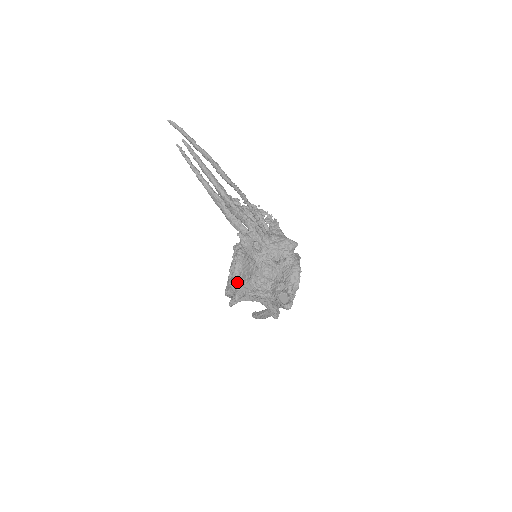
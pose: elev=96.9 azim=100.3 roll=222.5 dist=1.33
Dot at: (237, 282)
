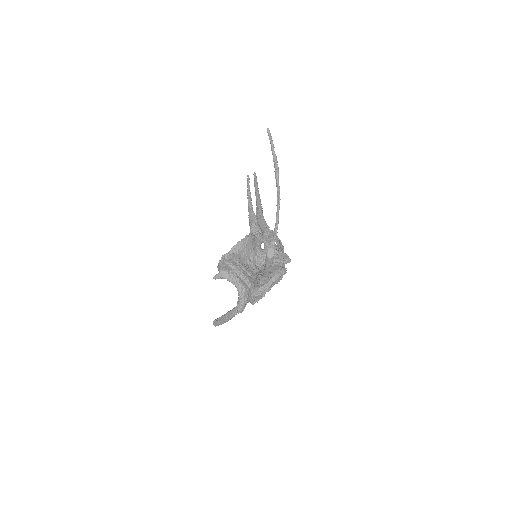
Dot at: (237, 249)
